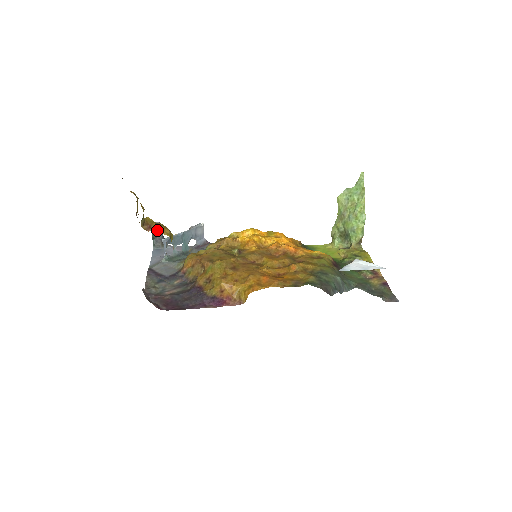
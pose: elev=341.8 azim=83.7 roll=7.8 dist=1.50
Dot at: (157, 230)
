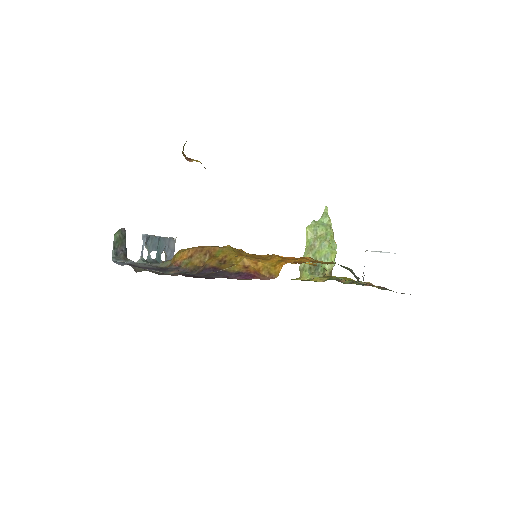
Dot at: (121, 238)
